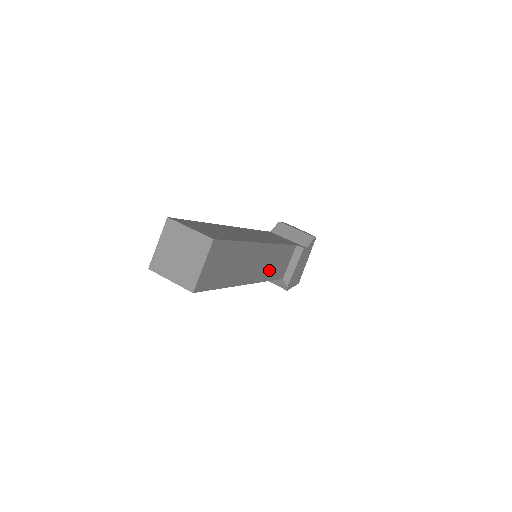
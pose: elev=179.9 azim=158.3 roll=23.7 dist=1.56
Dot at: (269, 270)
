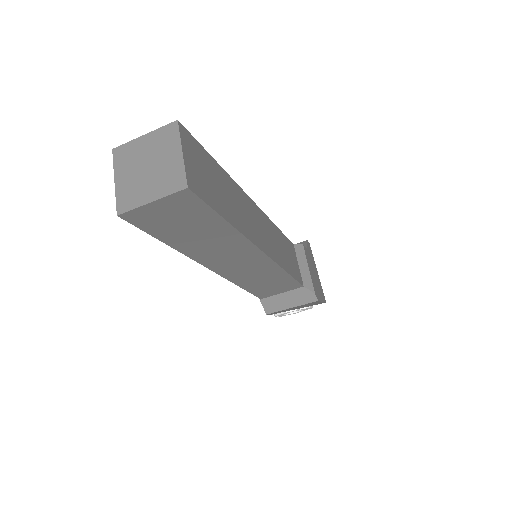
Dot at: (279, 254)
